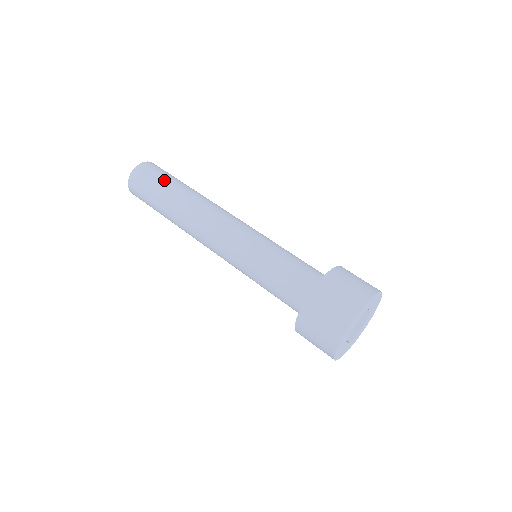
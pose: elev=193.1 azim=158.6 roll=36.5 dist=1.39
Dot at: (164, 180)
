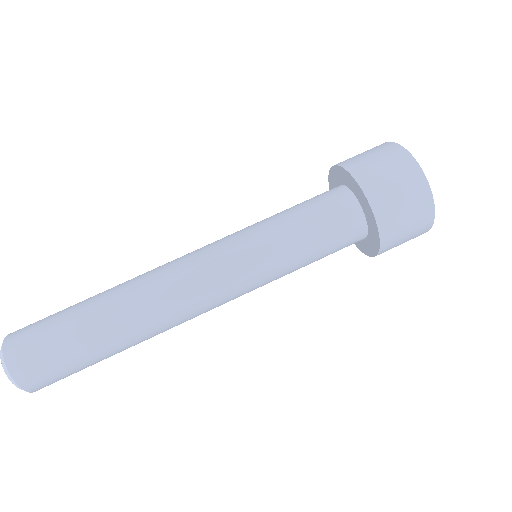
Dot at: (68, 337)
